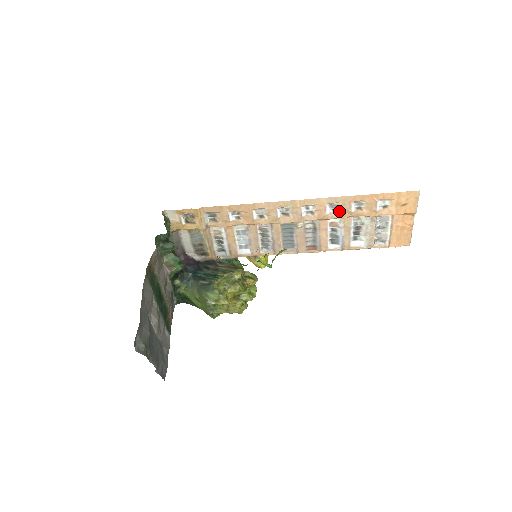
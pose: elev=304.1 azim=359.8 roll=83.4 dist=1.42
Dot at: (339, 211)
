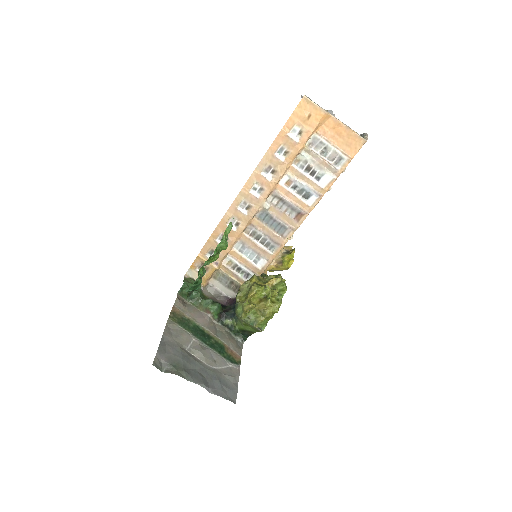
Dot at: (276, 169)
